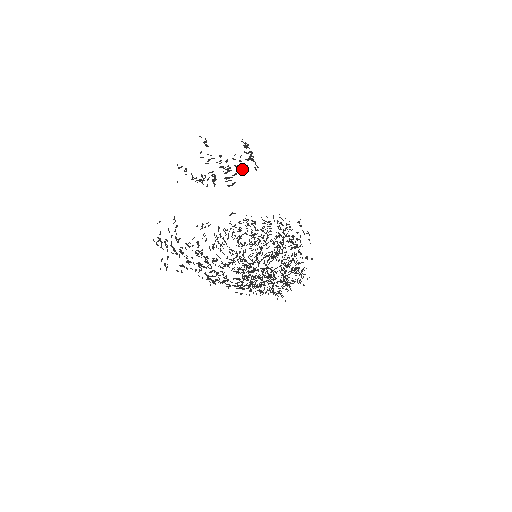
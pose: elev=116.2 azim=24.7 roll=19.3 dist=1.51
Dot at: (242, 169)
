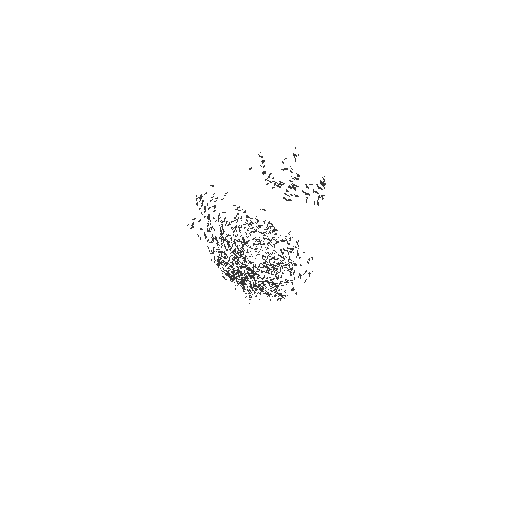
Dot at: occluded
